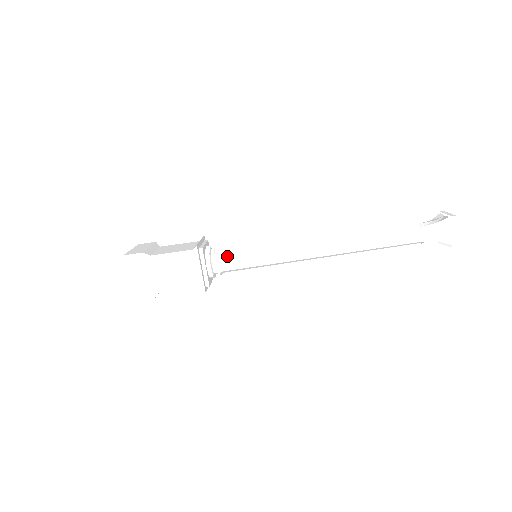
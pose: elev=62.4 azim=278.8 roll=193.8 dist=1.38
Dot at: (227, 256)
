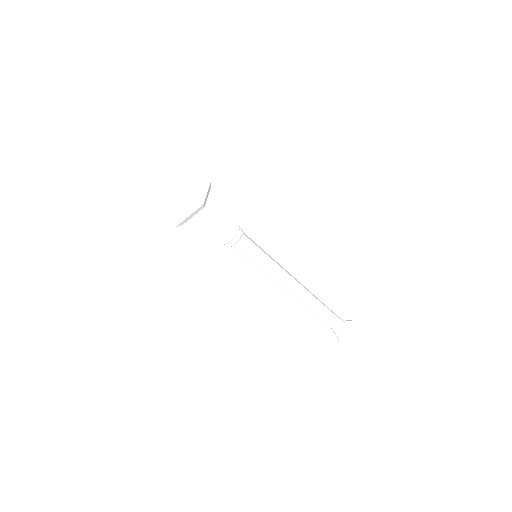
Dot at: (243, 246)
